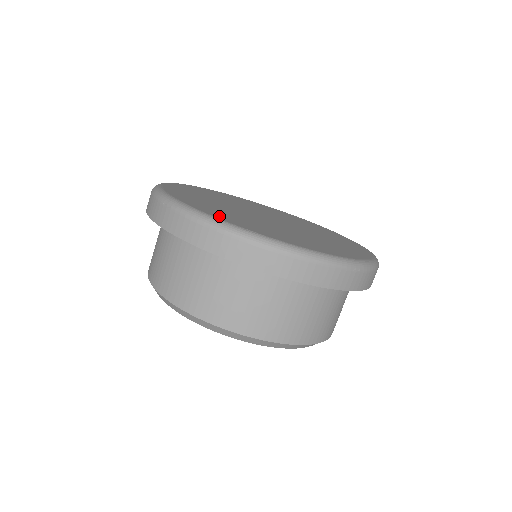
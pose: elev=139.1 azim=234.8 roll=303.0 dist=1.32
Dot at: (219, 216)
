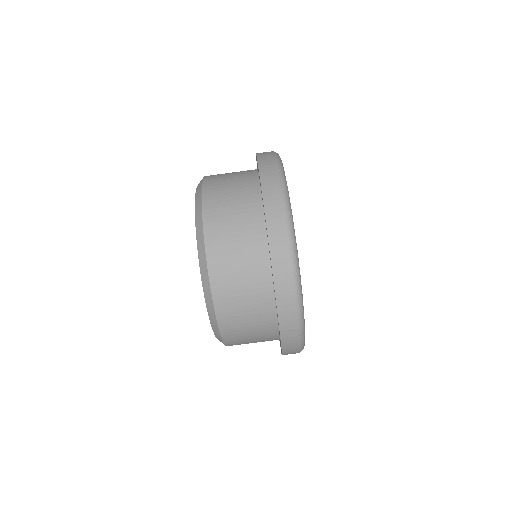
Dot at: occluded
